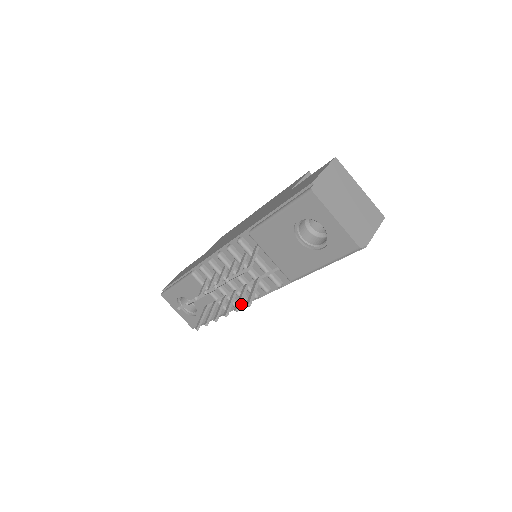
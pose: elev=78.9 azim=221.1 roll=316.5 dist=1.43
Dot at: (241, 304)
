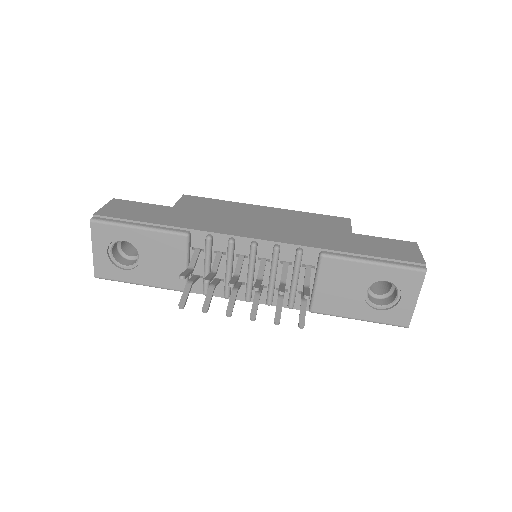
Dot at: occluded
